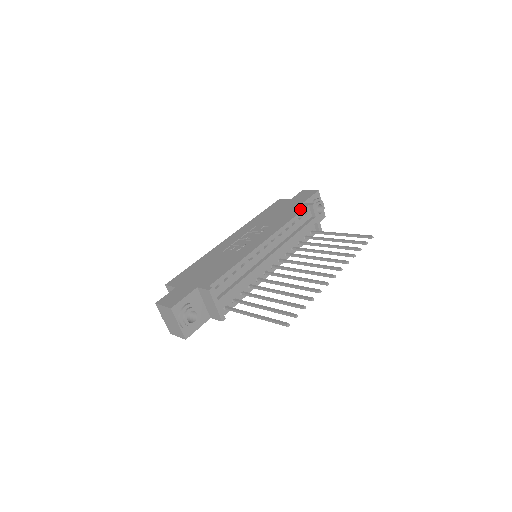
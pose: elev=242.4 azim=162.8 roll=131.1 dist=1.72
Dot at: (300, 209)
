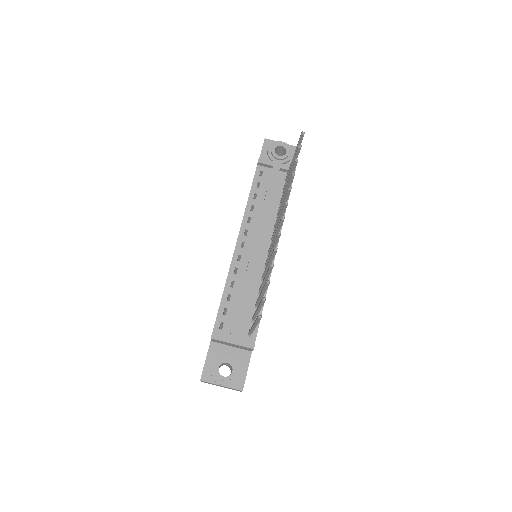
Dot at: occluded
